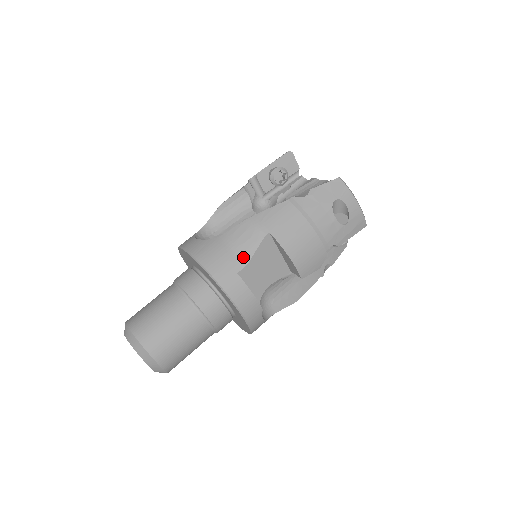
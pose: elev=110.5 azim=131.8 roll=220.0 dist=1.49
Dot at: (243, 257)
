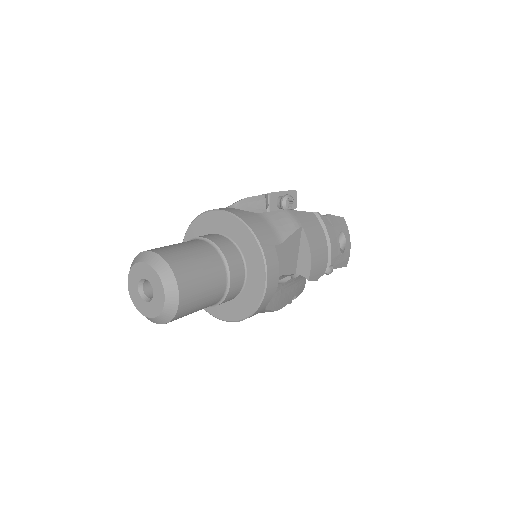
Dot at: (280, 236)
